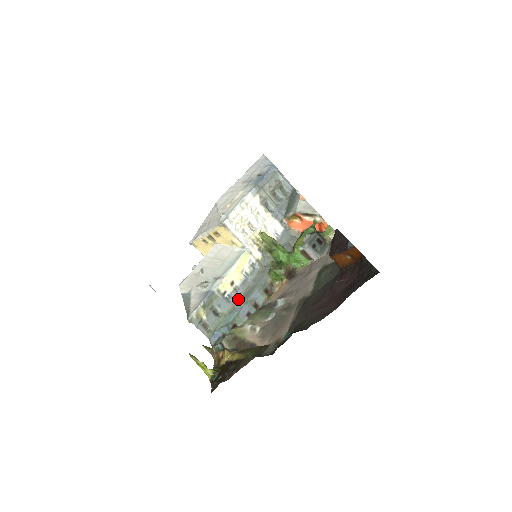
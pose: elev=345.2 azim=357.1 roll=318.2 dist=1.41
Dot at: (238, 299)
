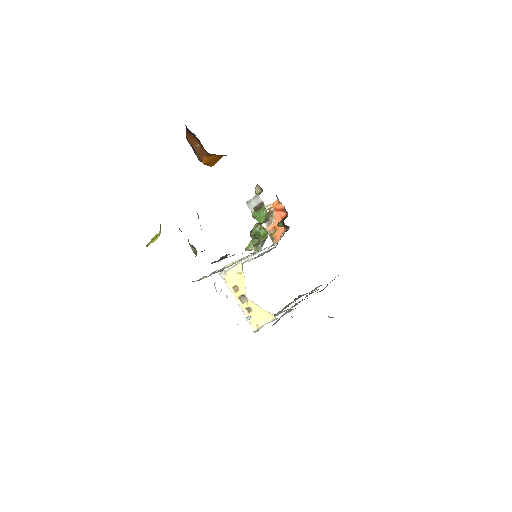
Dot at: occluded
